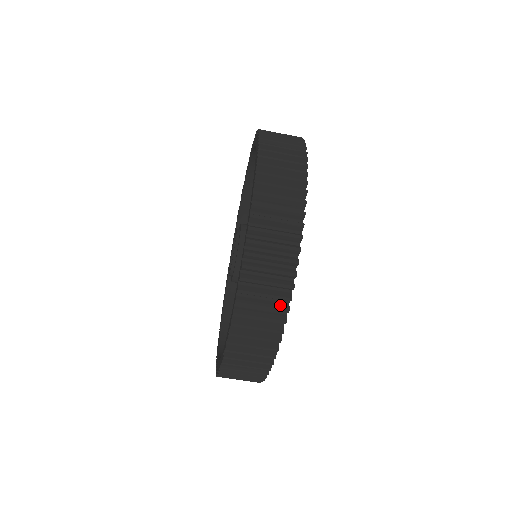
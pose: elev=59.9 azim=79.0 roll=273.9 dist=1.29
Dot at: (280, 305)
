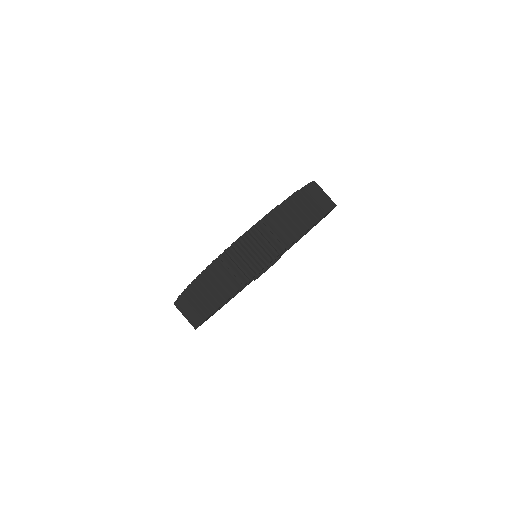
Dot at: (236, 283)
